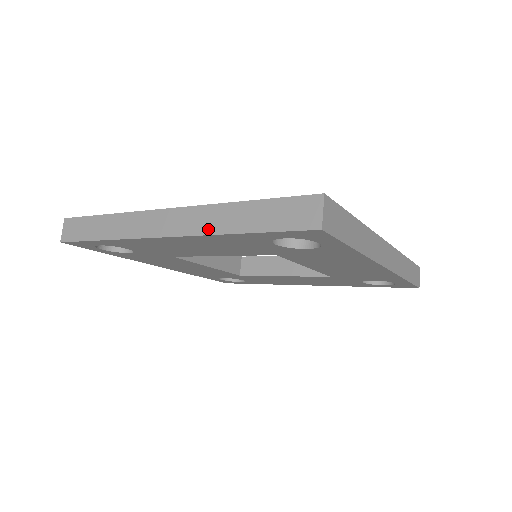
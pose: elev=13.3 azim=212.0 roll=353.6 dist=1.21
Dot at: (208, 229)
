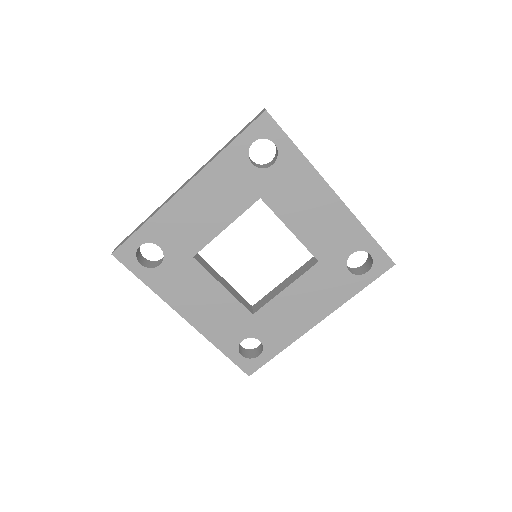
Dot at: (210, 161)
